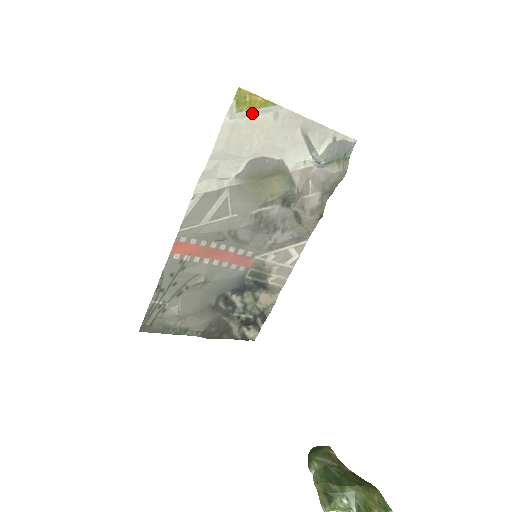
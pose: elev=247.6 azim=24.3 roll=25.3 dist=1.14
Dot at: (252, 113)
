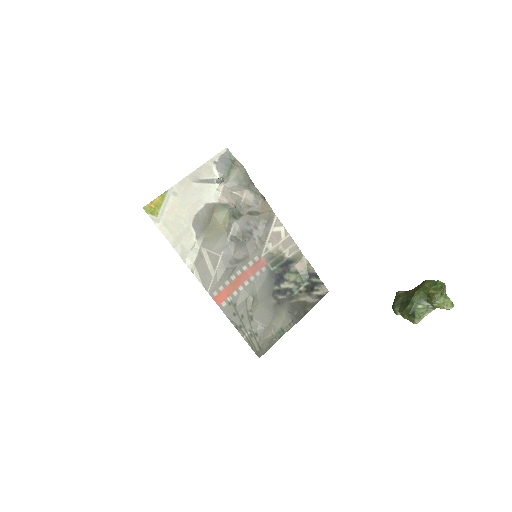
Dot at: (163, 208)
